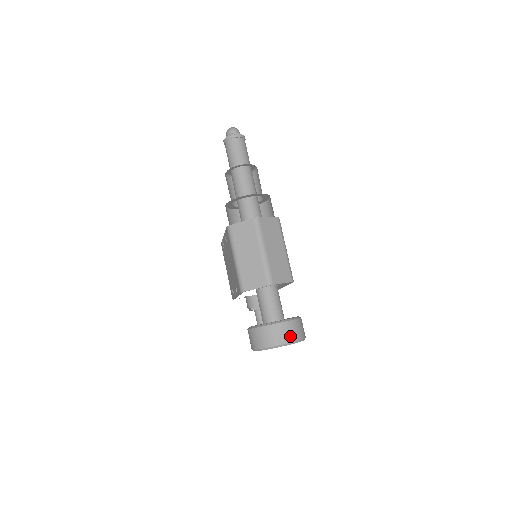
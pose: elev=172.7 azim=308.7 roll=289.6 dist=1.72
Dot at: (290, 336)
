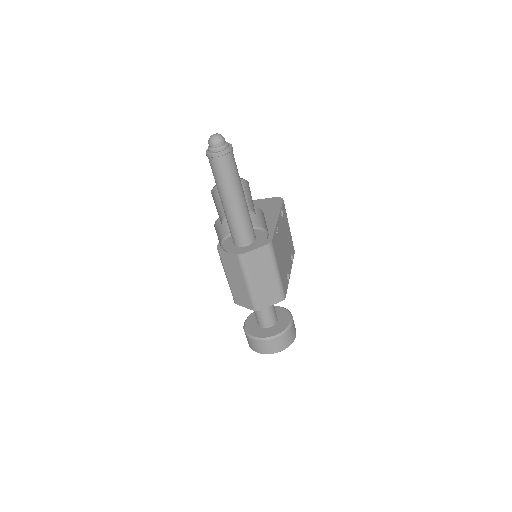
Dot at: (273, 349)
